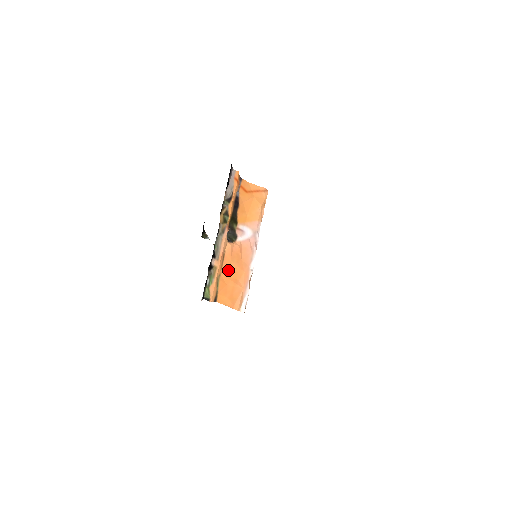
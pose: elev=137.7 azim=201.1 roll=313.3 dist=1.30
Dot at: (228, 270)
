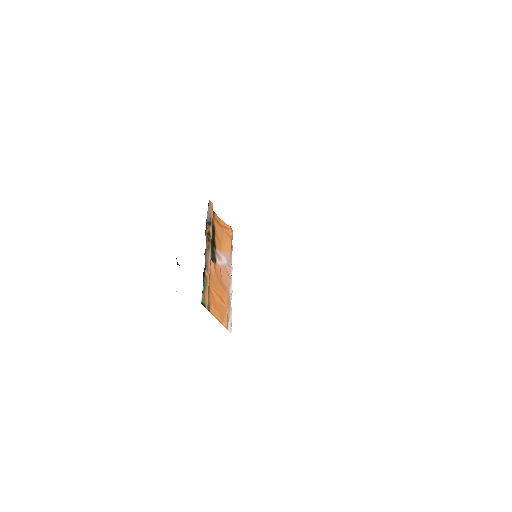
Dot at: (214, 286)
